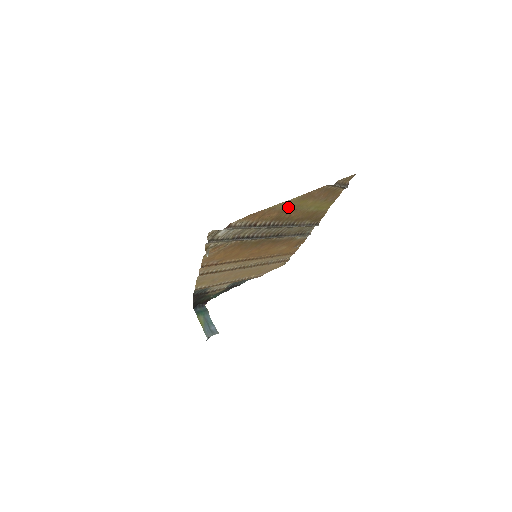
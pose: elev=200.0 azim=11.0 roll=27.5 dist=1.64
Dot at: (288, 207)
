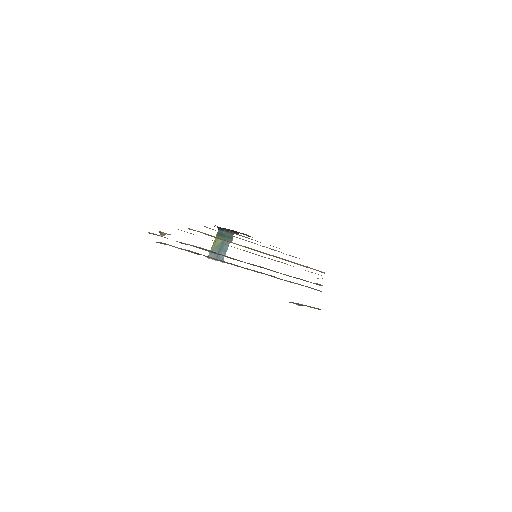
Dot at: occluded
